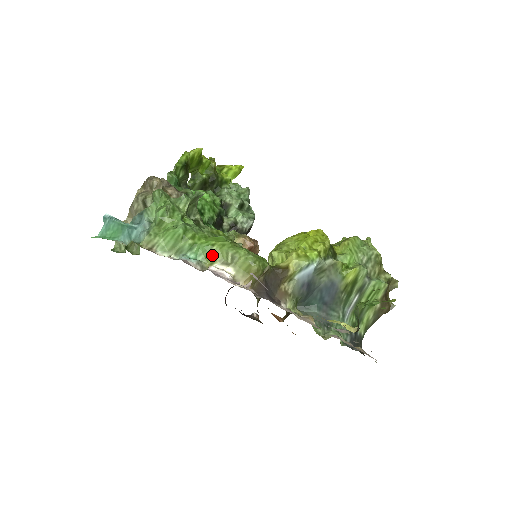
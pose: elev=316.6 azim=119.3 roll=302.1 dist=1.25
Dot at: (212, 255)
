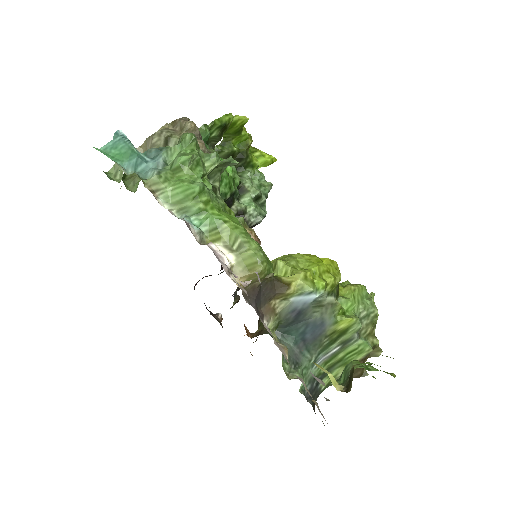
Dot at: (219, 232)
